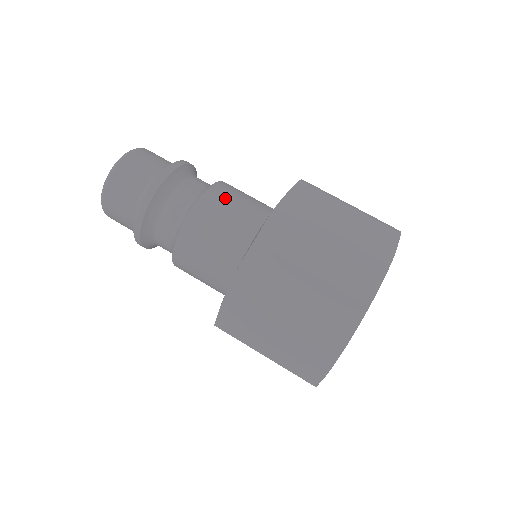
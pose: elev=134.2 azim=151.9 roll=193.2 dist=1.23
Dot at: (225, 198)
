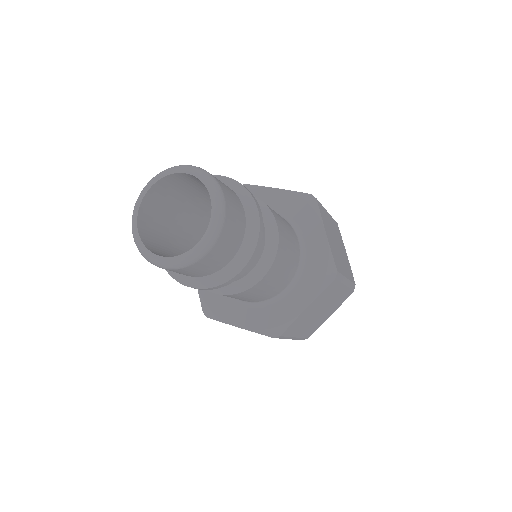
Dot at: (284, 228)
